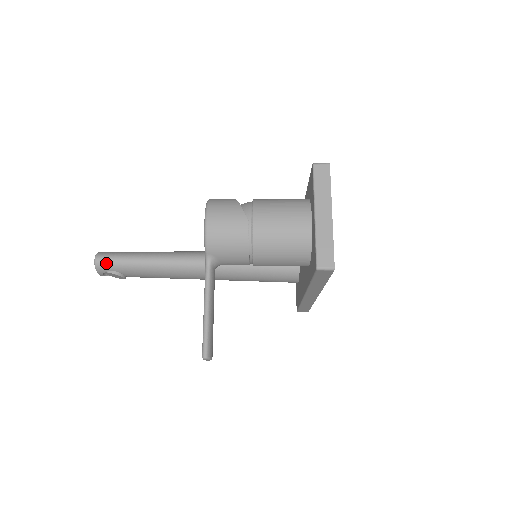
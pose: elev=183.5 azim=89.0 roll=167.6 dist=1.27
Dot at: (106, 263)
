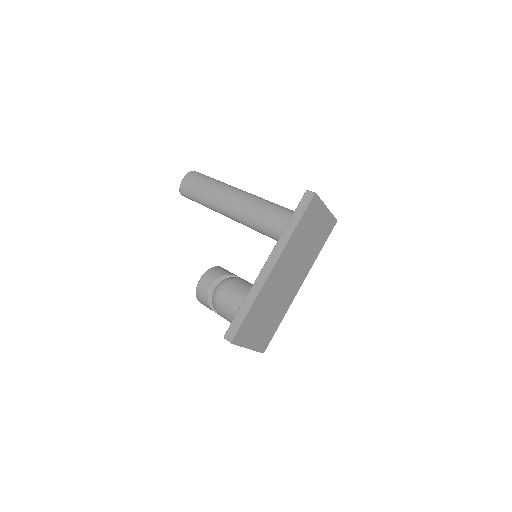
Dot at: (188, 198)
